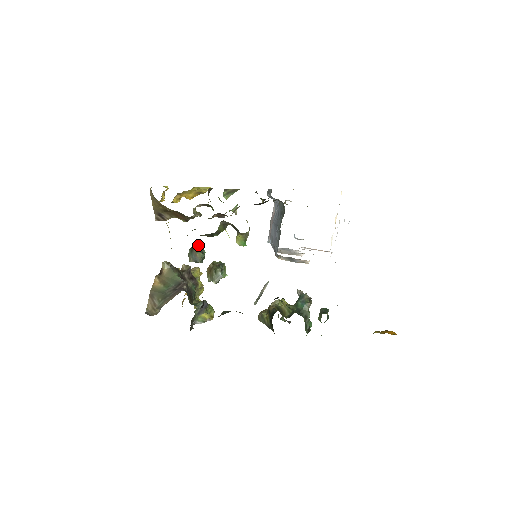
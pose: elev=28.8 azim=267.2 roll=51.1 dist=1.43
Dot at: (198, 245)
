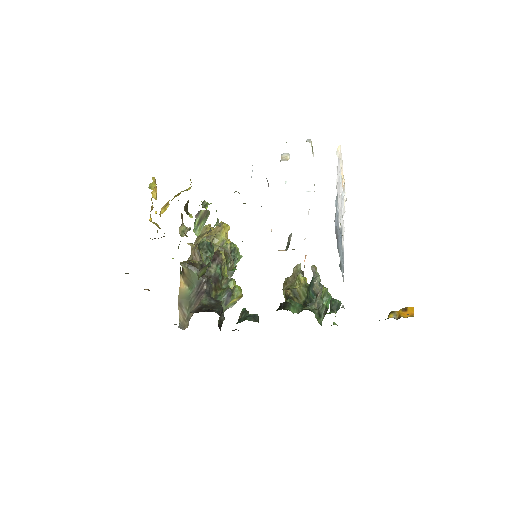
Dot at: (203, 244)
